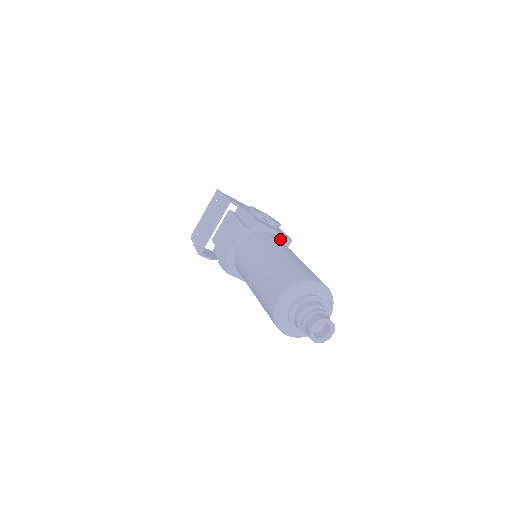
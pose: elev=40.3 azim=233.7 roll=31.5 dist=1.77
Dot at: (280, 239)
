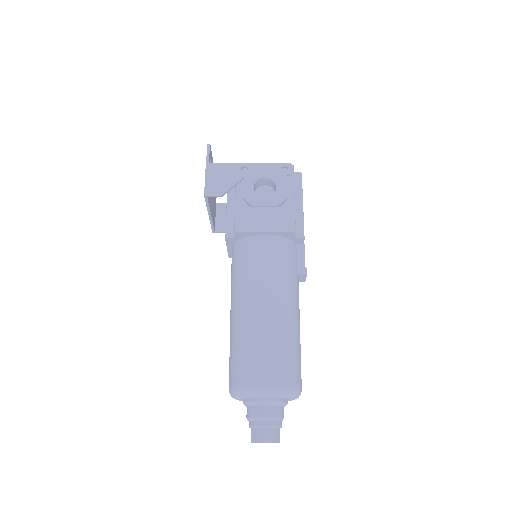
Dot at: (278, 235)
